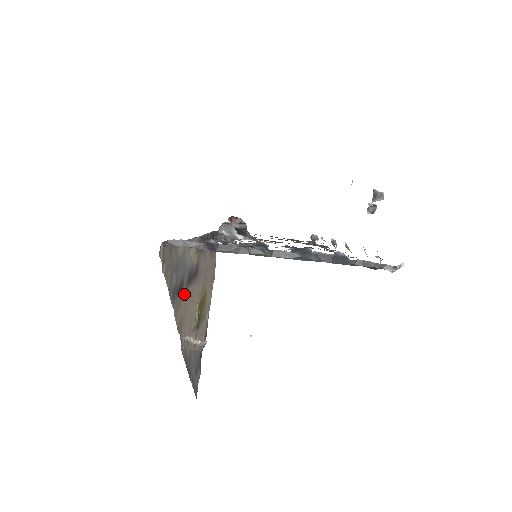
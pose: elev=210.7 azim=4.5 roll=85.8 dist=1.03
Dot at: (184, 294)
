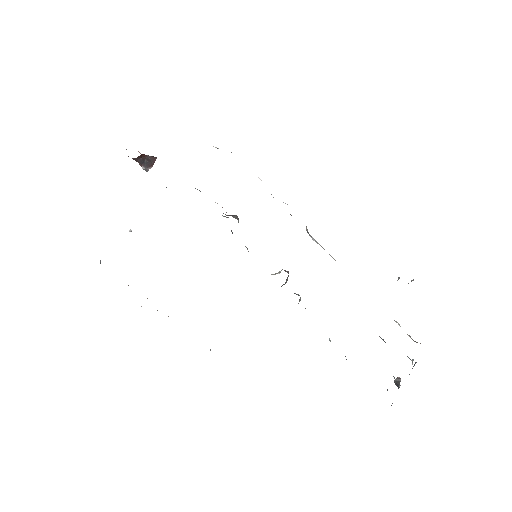
Dot at: occluded
